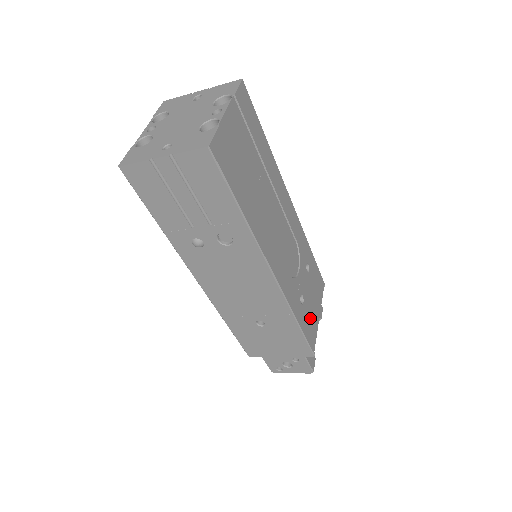
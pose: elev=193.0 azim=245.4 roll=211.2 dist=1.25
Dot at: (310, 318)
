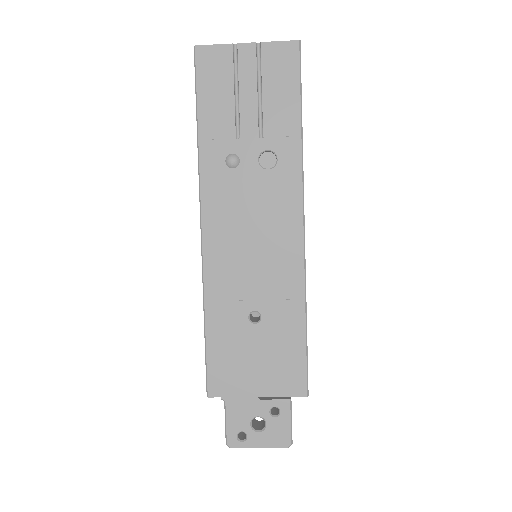
Dot at: occluded
